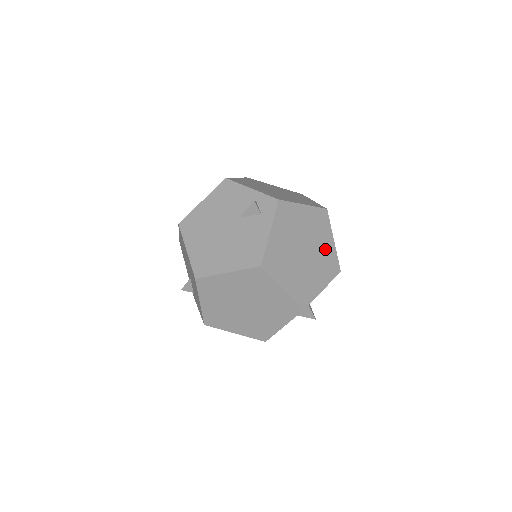
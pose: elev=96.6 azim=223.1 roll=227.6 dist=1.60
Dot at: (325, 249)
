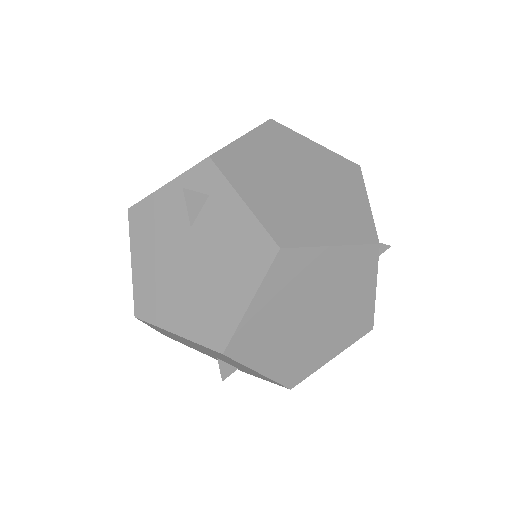
Dot at: (319, 160)
